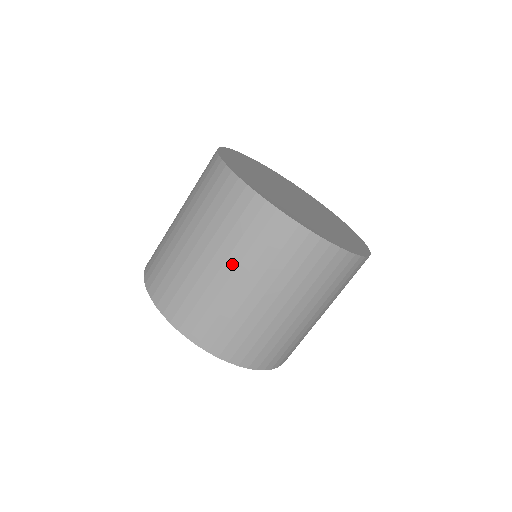
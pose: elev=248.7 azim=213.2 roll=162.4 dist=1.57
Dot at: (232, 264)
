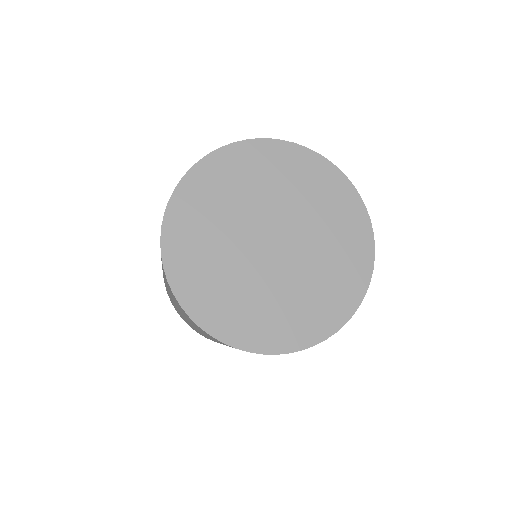
Dot at: occluded
